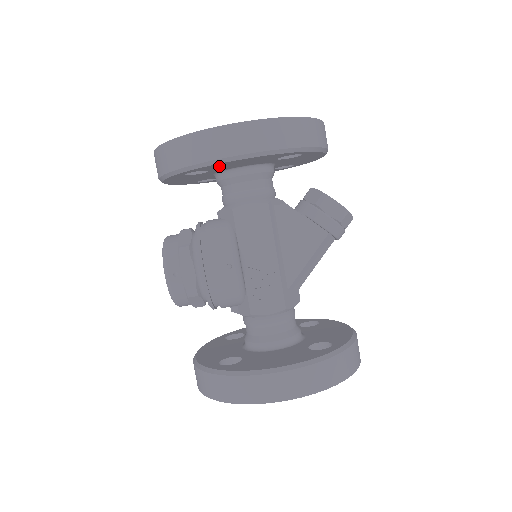
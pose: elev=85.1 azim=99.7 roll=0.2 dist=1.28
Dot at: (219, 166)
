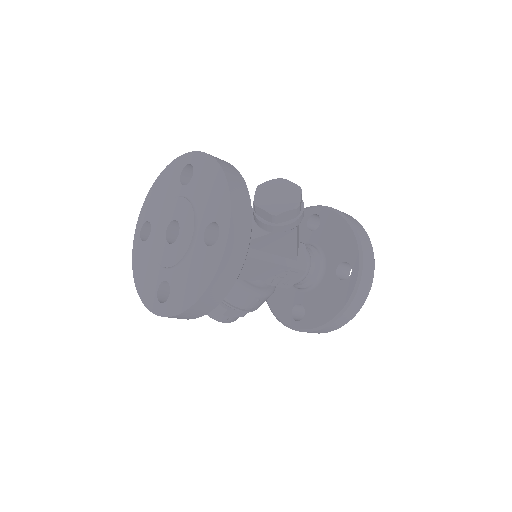
Dot at: occluded
